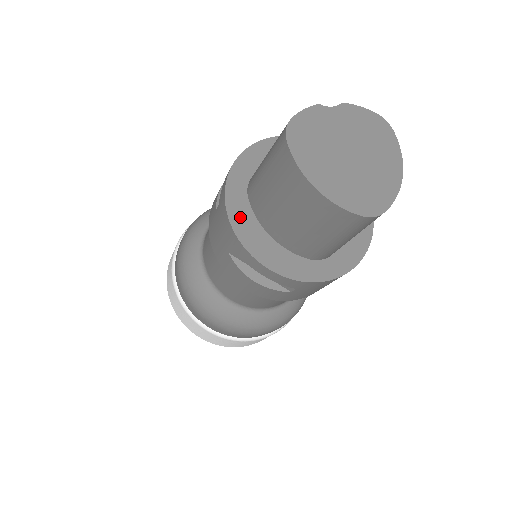
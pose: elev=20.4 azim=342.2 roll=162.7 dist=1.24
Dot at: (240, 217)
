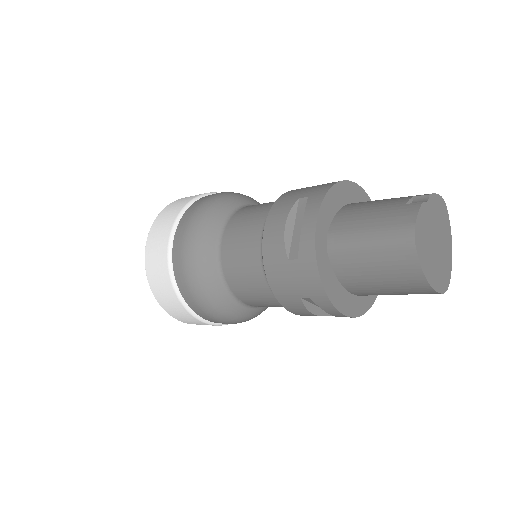
Dot at: (327, 277)
